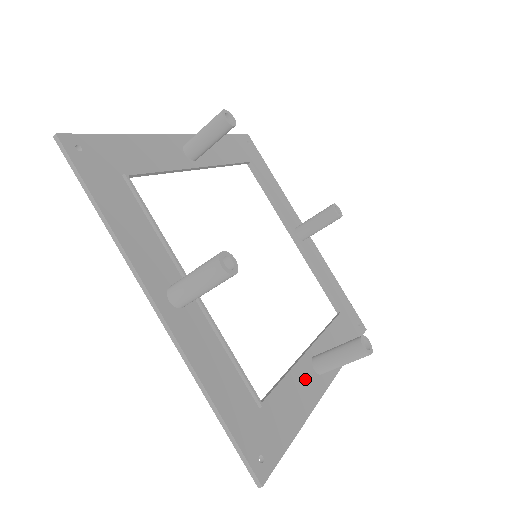
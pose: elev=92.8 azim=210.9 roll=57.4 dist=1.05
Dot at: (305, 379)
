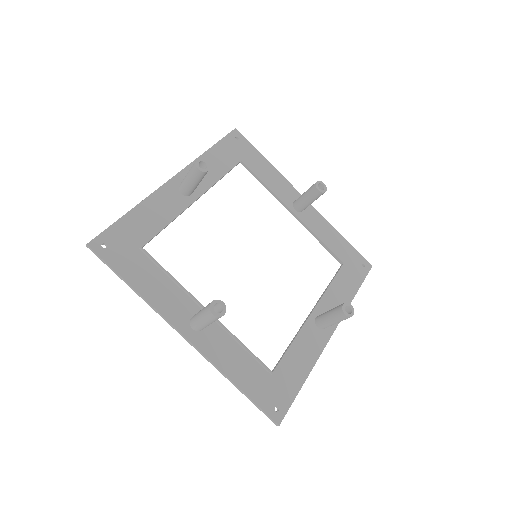
Dot at: (310, 338)
